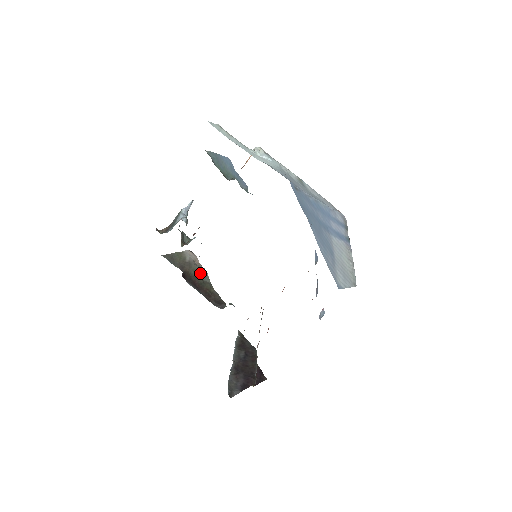
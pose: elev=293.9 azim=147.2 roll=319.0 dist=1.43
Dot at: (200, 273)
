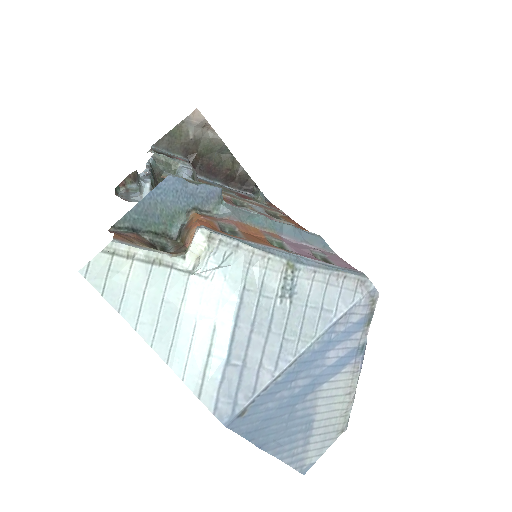
Dot at: (214, 147)
